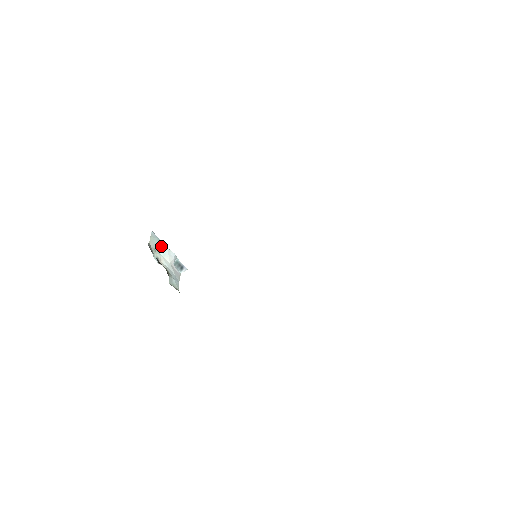
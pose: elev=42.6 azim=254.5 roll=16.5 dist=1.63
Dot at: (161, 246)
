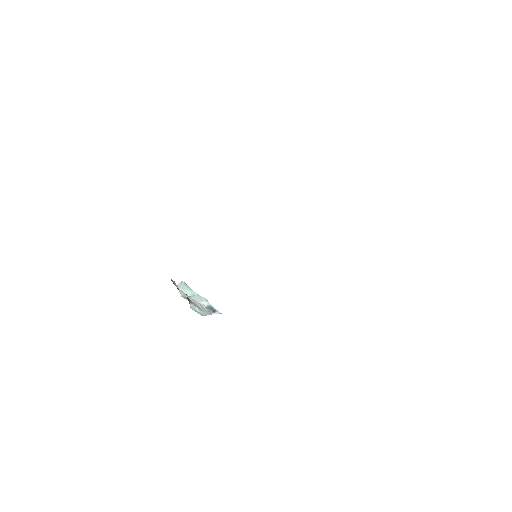
Dot at: (192, 293)
